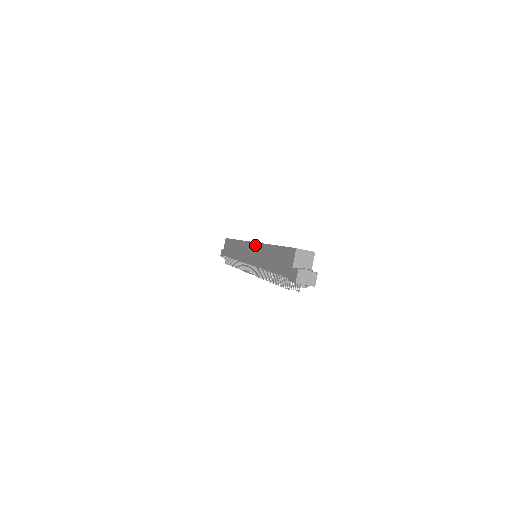
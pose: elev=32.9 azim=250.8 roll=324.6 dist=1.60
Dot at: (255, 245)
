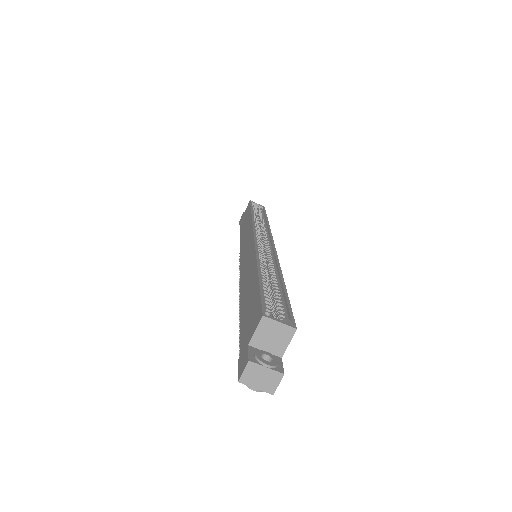
Dot at: (252, 245)
